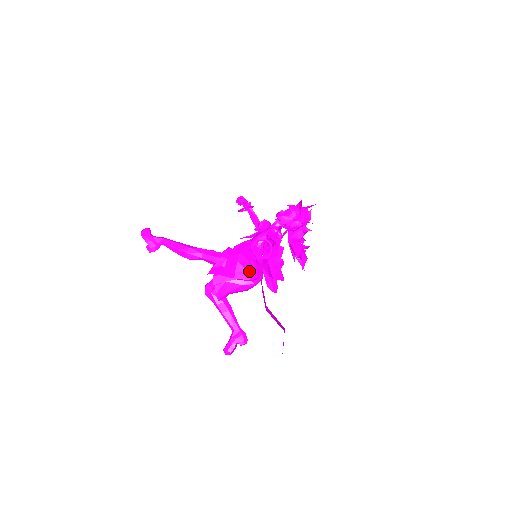
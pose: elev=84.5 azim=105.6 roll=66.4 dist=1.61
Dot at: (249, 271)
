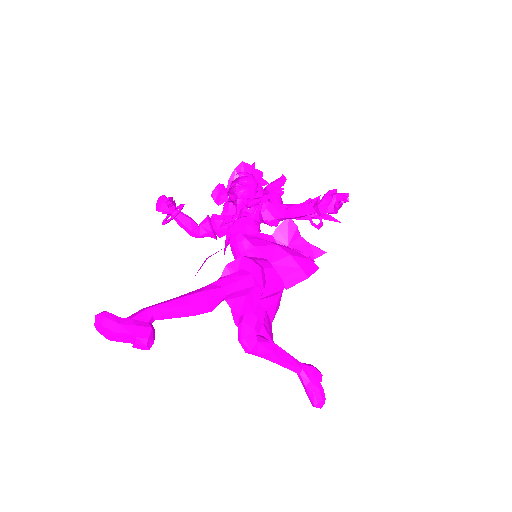
Dot at: occluded
